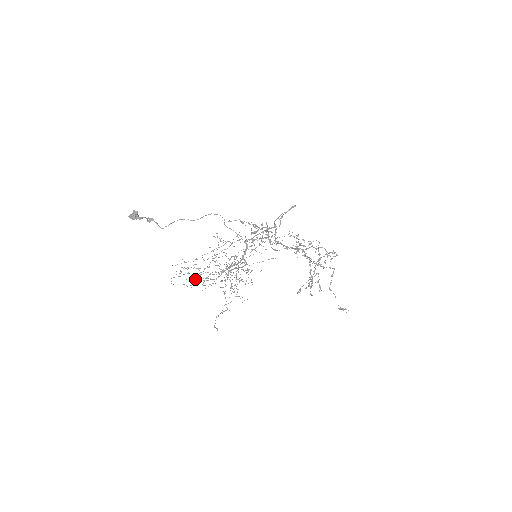
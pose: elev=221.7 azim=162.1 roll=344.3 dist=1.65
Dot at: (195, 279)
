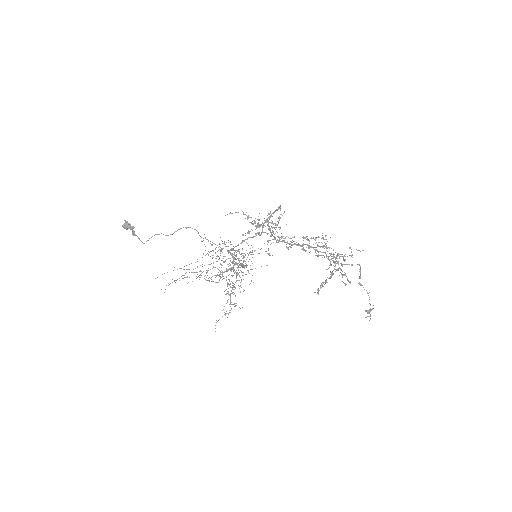
Dot at: occluded
